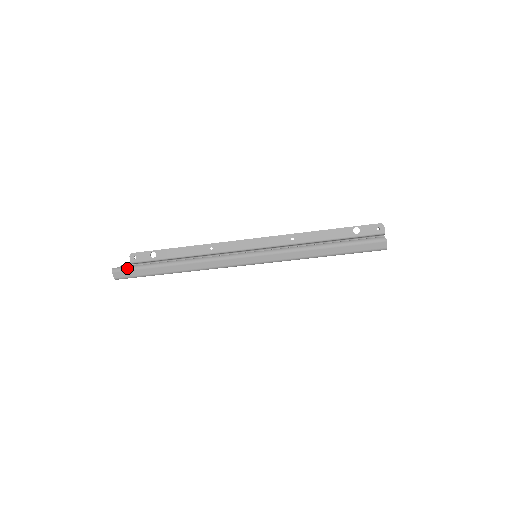
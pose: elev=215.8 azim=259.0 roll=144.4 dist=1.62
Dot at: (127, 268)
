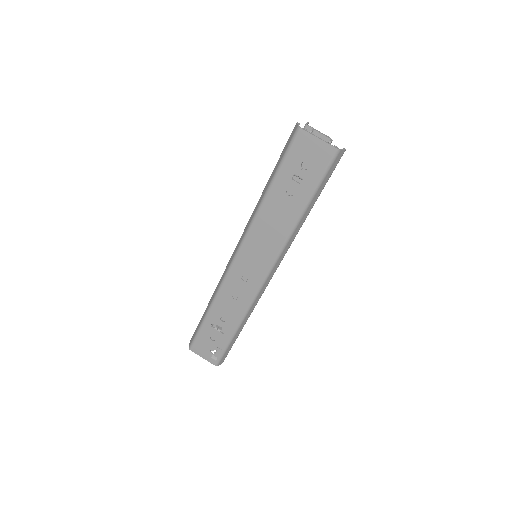
Dot at: occluded
